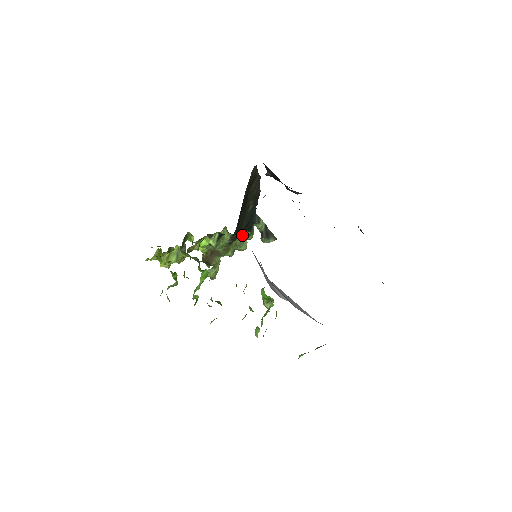
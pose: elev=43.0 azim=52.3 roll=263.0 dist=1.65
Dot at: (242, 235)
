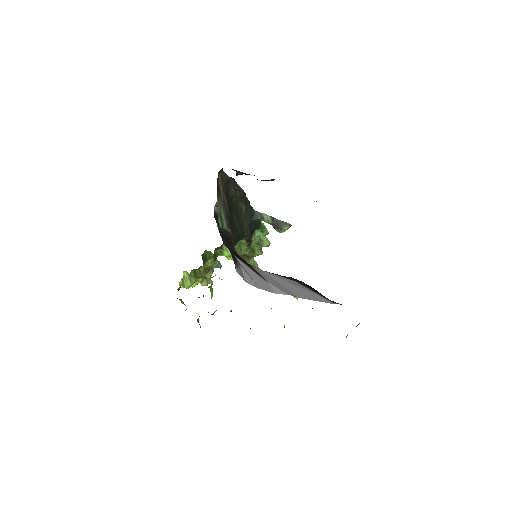
Dot at: (256, 234)
